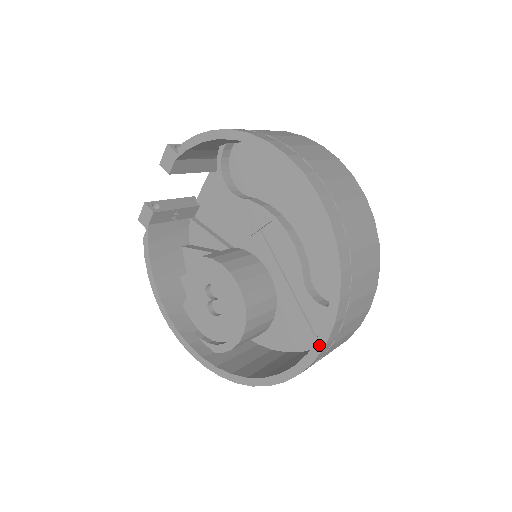
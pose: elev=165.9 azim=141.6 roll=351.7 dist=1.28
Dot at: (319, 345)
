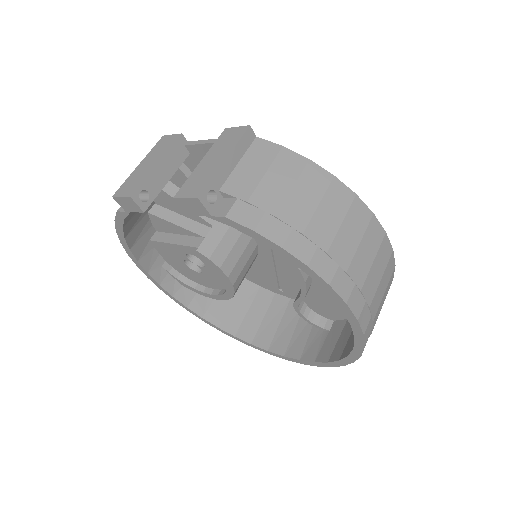
Dot at: (297, 361)
